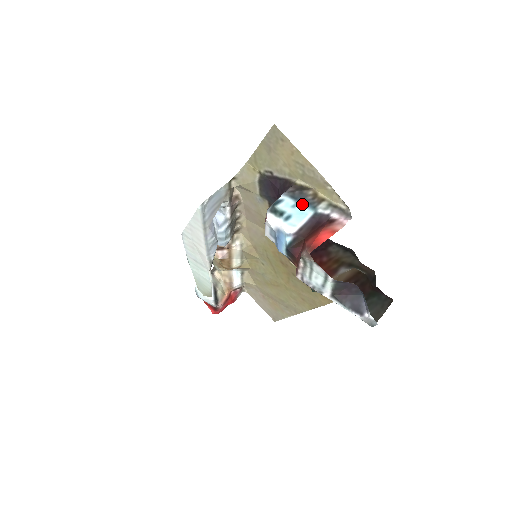
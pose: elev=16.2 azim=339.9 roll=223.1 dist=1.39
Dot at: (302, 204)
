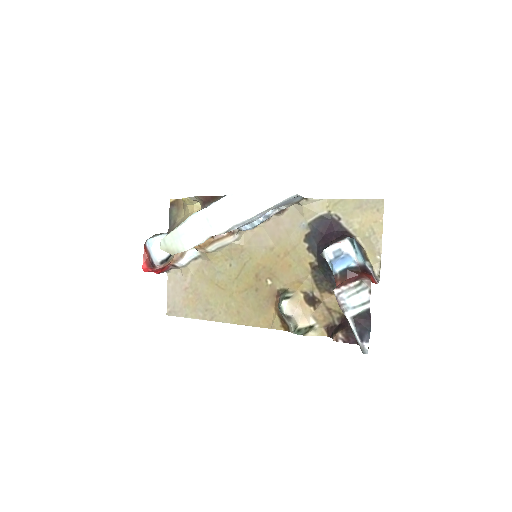
Dot at: (360, 252)
